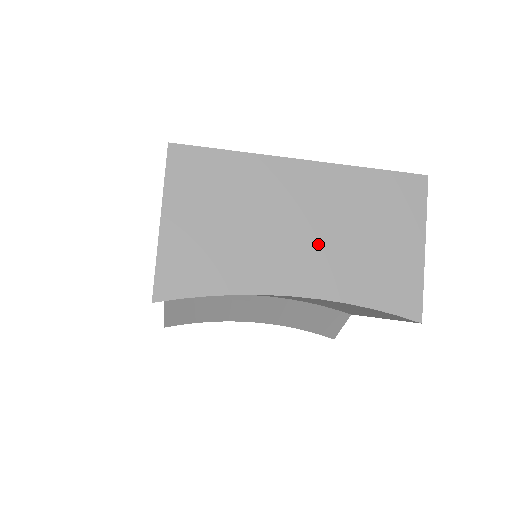
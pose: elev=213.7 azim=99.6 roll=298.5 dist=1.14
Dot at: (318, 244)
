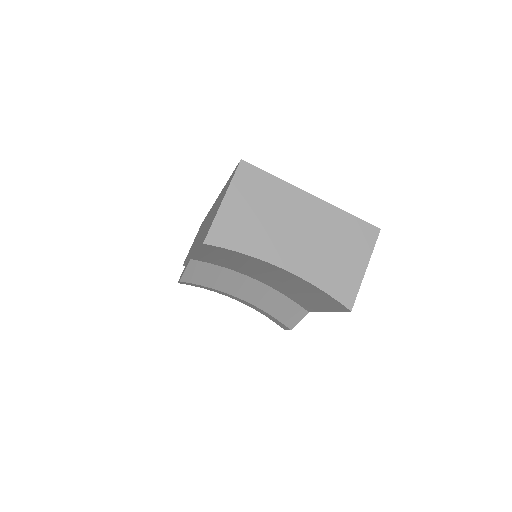
Dot at: (306, 245)
